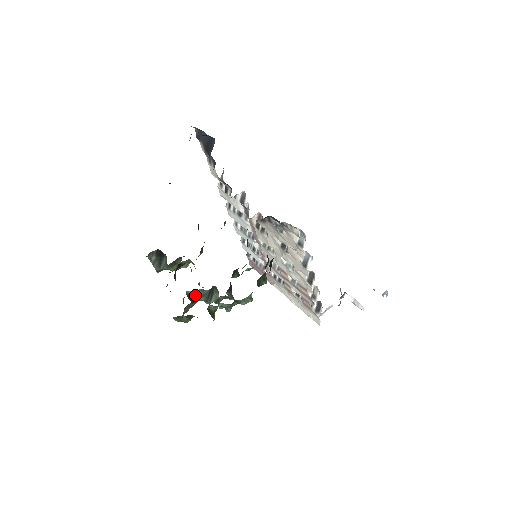
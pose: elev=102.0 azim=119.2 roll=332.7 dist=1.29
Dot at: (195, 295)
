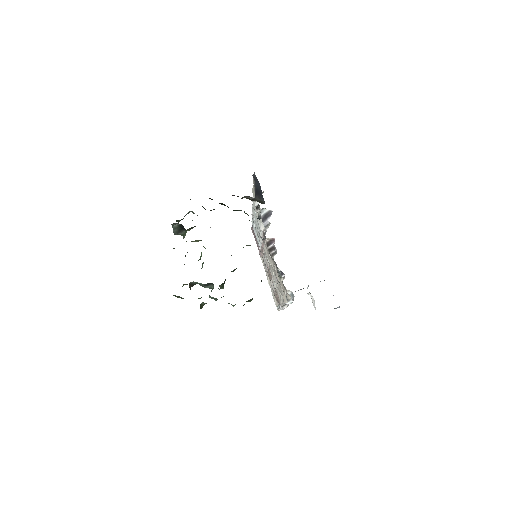
Dot at: (196, 283)
